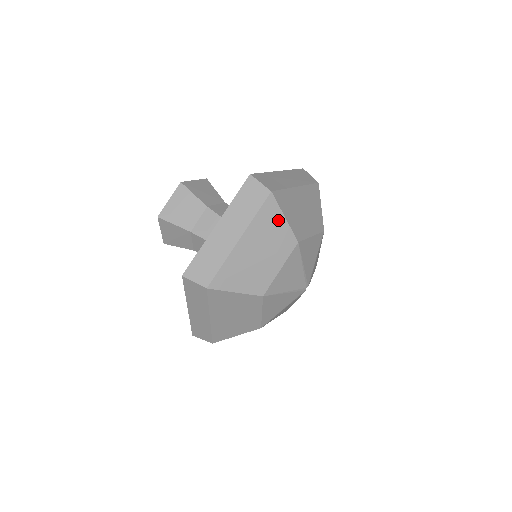
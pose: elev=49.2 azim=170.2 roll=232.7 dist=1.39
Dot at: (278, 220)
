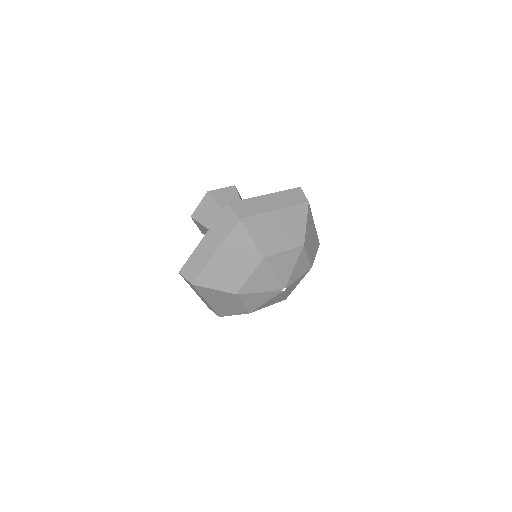
Dot at: (212, 291)
